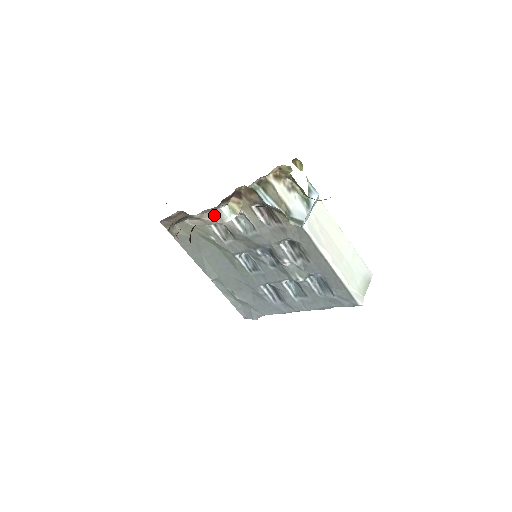
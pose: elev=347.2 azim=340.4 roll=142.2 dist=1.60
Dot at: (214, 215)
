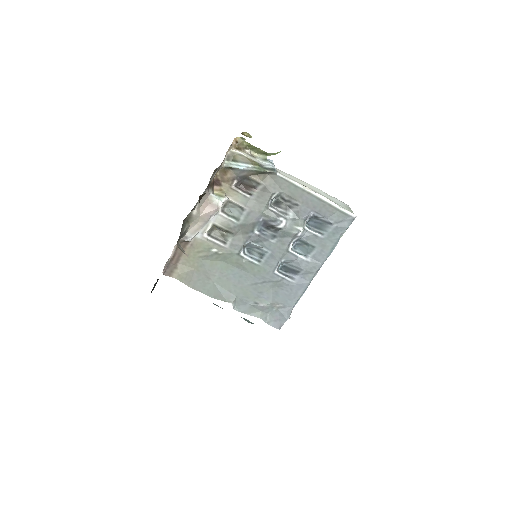
Dot at: (208, 206)
